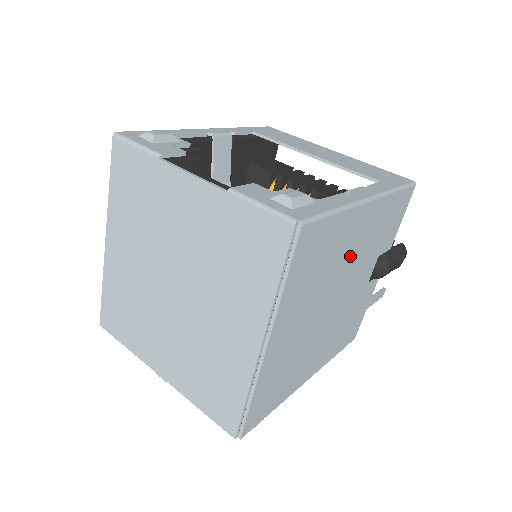
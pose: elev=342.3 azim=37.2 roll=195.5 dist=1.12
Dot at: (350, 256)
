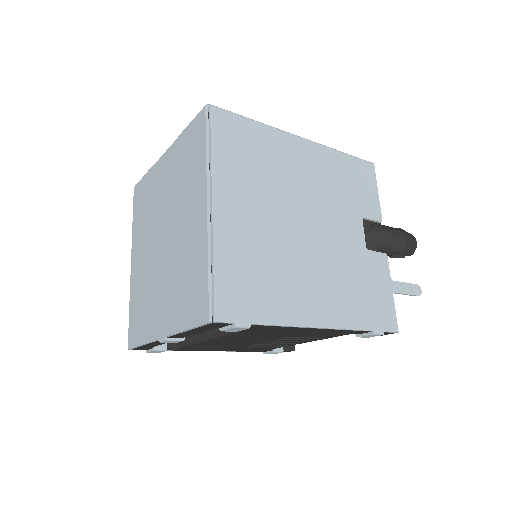
Dot at: (303, 182)
